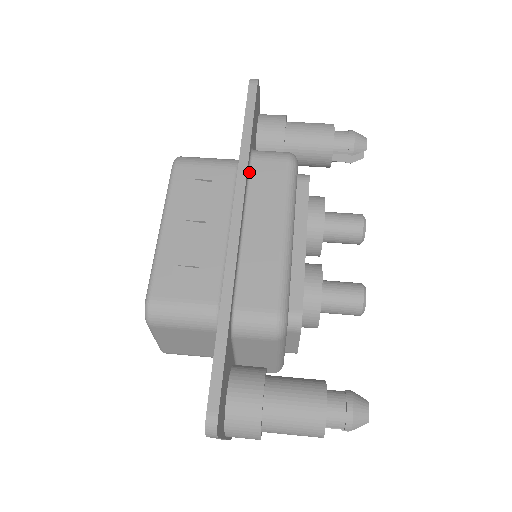
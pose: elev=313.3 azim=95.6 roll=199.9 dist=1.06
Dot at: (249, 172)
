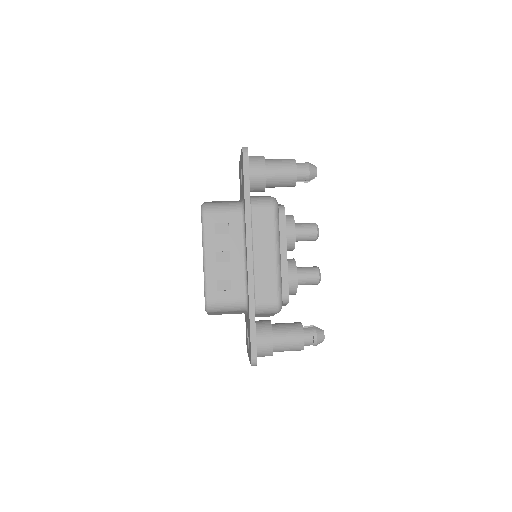
Dot at: (251, 218)
